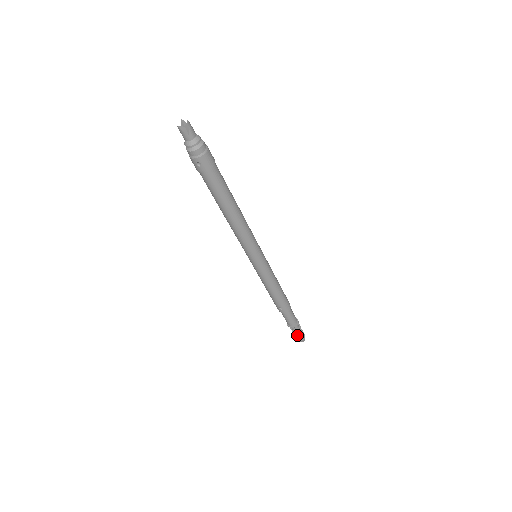
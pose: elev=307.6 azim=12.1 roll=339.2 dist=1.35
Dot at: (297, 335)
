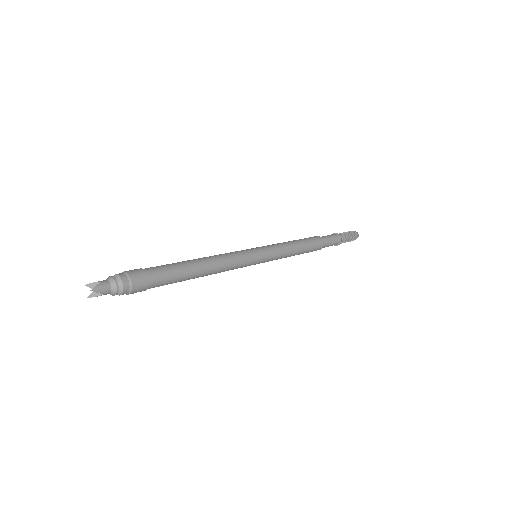
Dot at: (347, 241)
